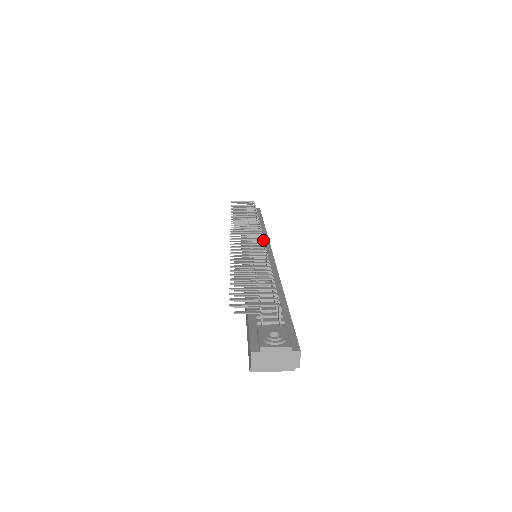
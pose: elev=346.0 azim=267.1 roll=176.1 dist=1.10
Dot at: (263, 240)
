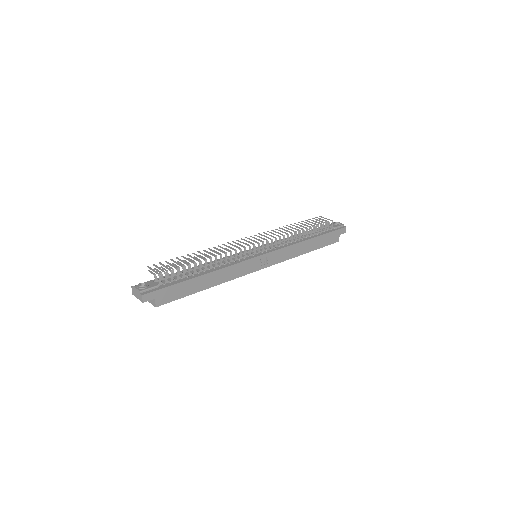
Dot at: (254, 247)
